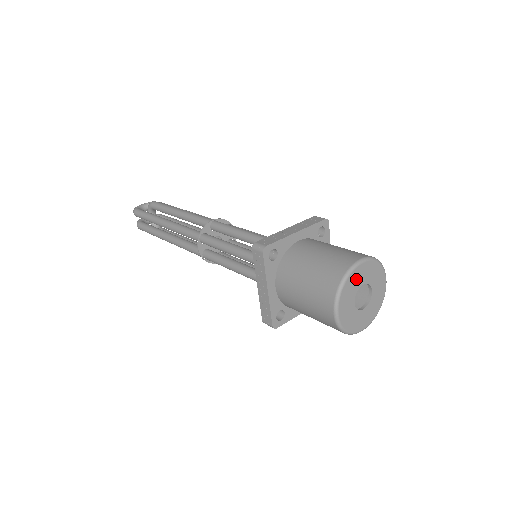
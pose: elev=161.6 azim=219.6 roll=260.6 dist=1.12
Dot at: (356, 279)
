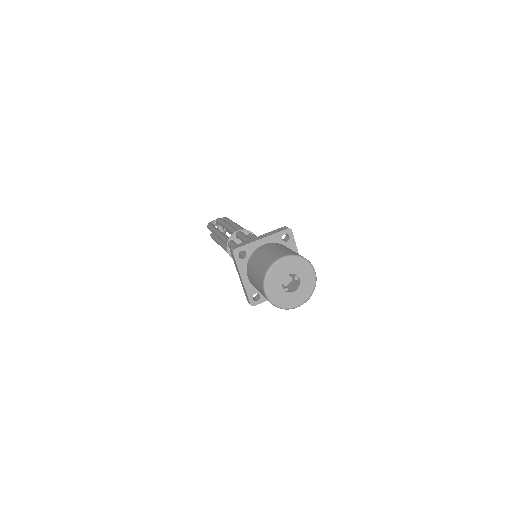
Dot at: (280, 270)
